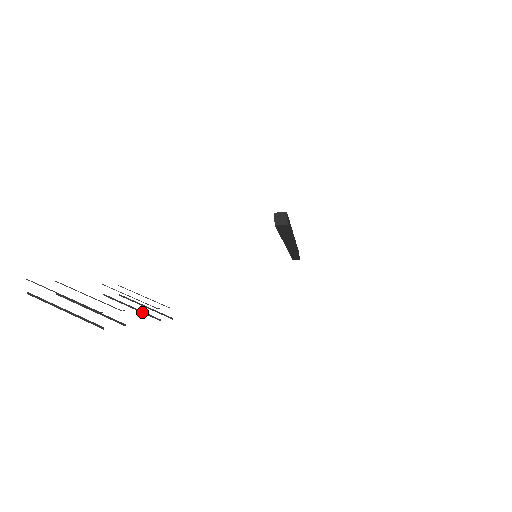
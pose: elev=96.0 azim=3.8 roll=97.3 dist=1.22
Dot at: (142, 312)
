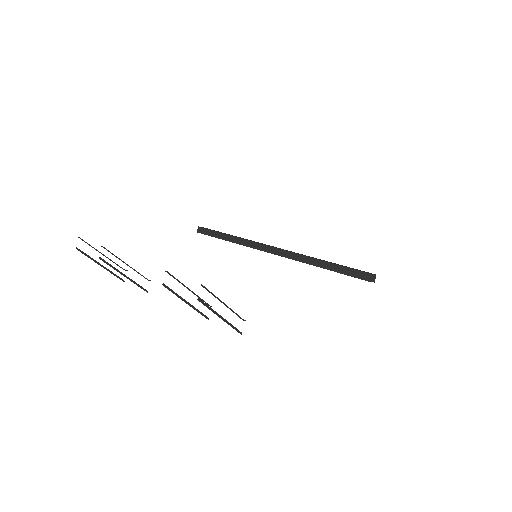
Dot at: (134, 282)
